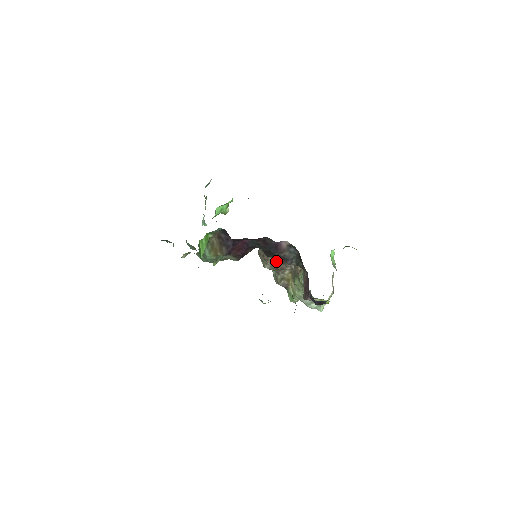
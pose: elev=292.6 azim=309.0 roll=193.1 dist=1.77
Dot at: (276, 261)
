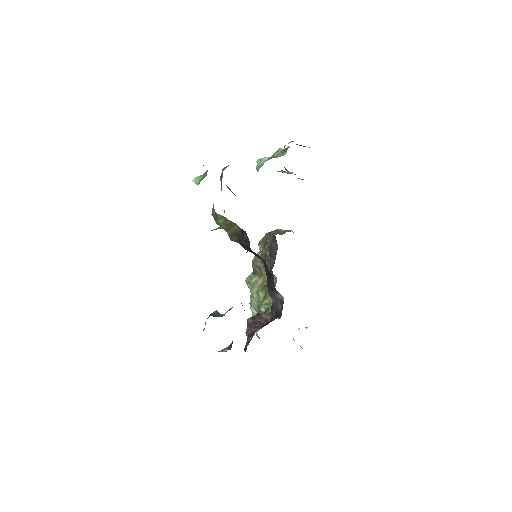
Dot at: (269, 260)
